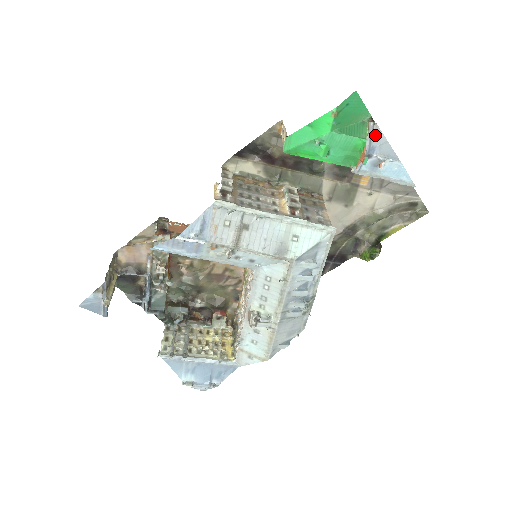
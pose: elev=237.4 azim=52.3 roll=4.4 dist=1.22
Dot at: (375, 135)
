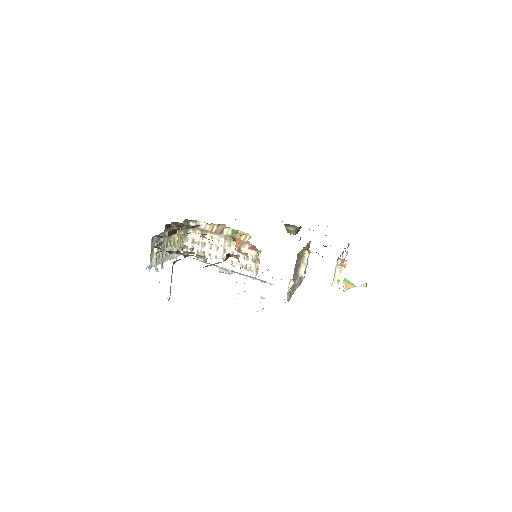
Dot at: (361, 285)
